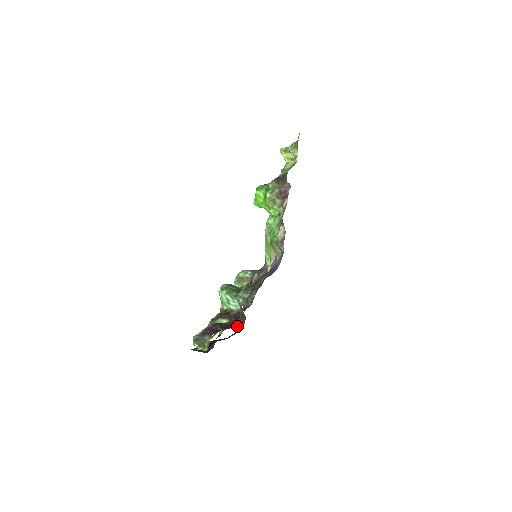
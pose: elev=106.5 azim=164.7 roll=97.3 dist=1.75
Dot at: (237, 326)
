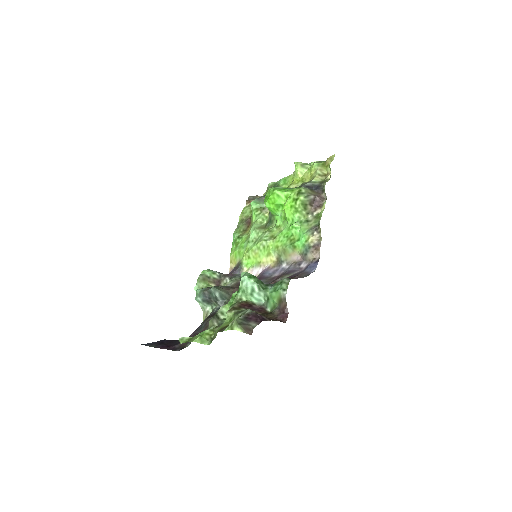
Dot at: (278, 320)
